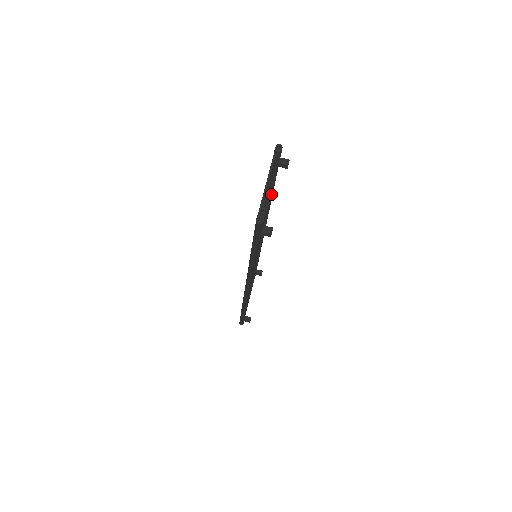
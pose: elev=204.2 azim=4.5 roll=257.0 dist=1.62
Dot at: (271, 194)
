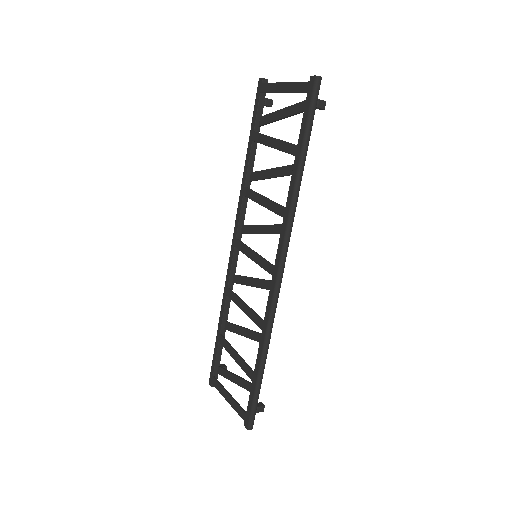
Dot at: (278, 116)
